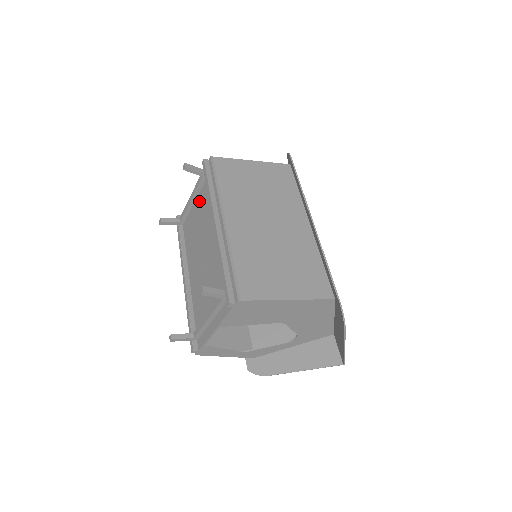
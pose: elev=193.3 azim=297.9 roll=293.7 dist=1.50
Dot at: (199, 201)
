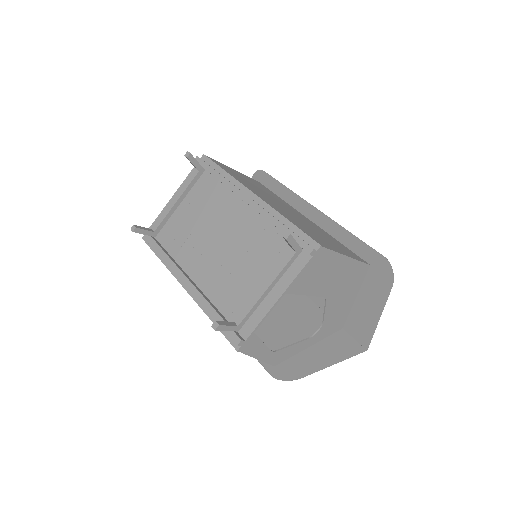
Dot at: (191, 199)
